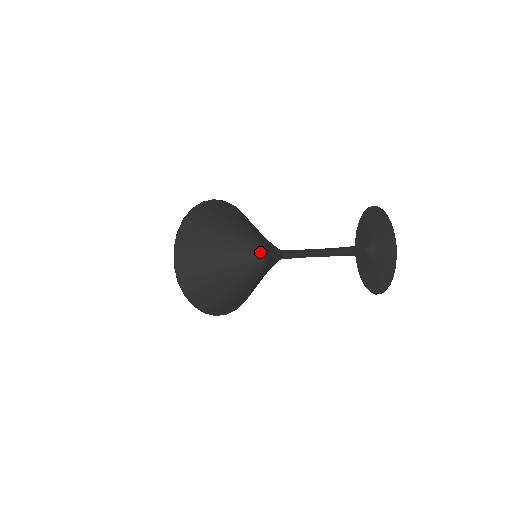
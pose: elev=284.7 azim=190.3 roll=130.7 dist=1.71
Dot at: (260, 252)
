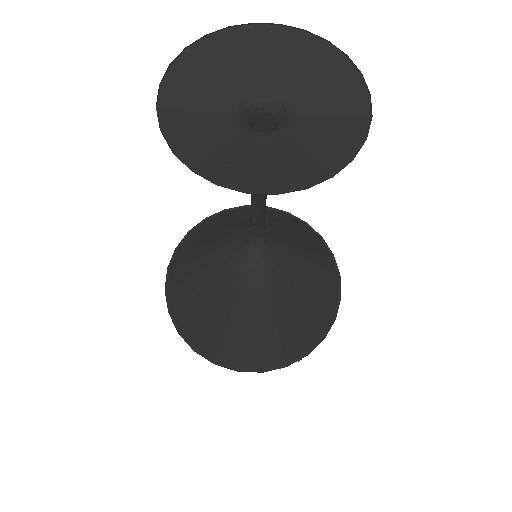
Dot at: (252, 236)
